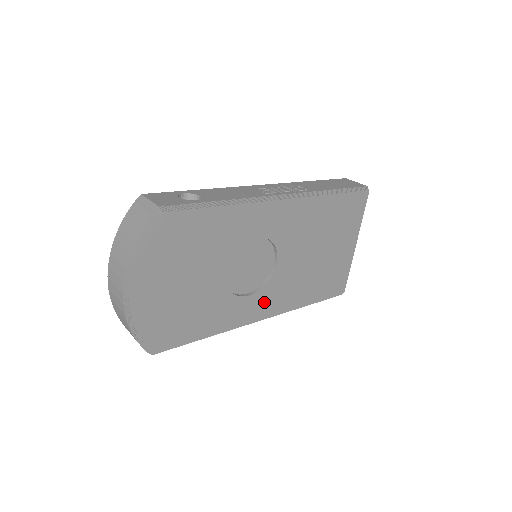
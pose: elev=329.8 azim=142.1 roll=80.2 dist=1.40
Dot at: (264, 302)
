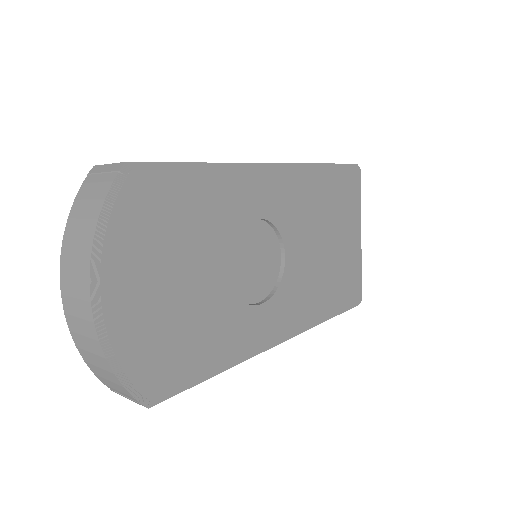
Dot at: (280, 314)
